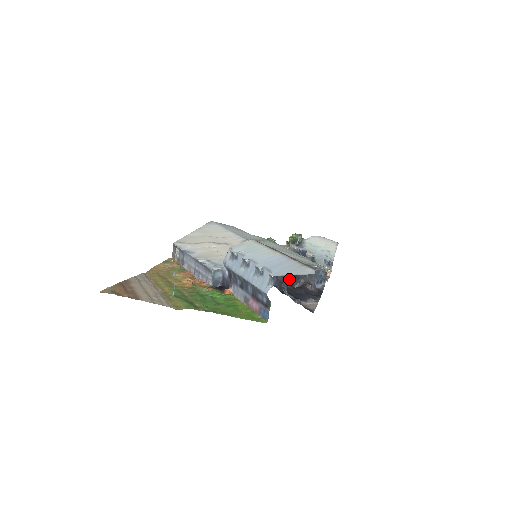
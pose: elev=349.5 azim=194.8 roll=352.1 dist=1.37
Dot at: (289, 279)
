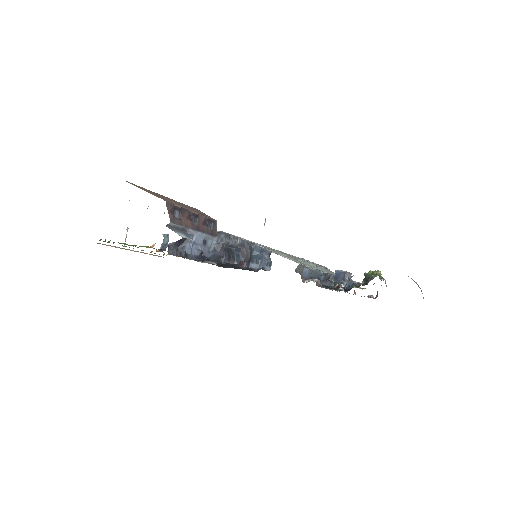
Dot at: (229, 255)
